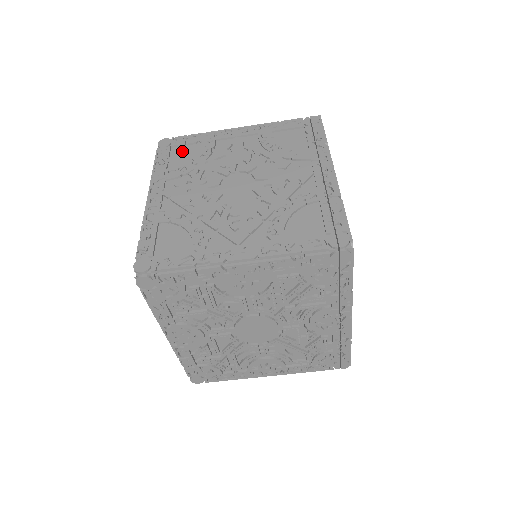
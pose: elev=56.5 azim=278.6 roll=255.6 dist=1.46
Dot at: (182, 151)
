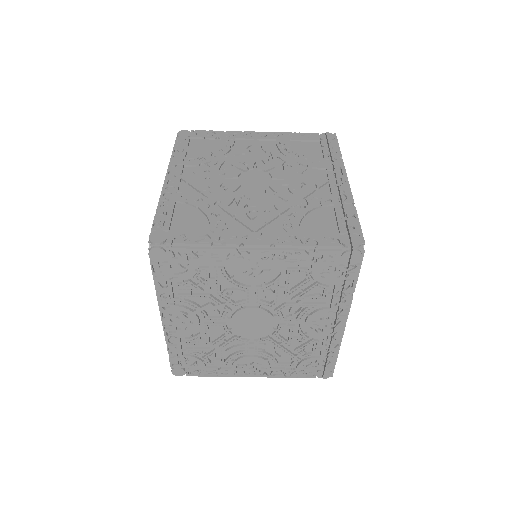
Dot at: (201, 143)
